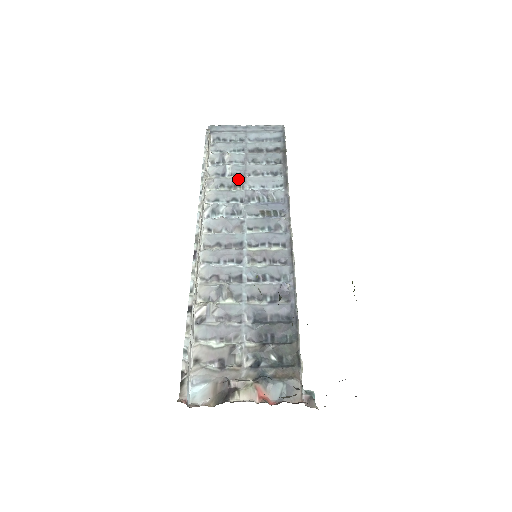
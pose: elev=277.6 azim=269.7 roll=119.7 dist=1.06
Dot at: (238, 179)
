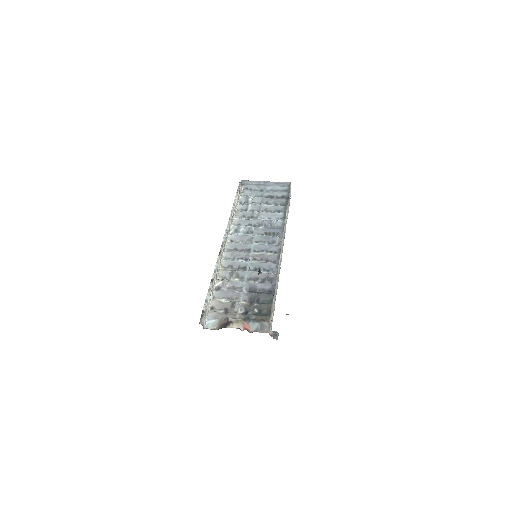
Dot at: (254, 213)
